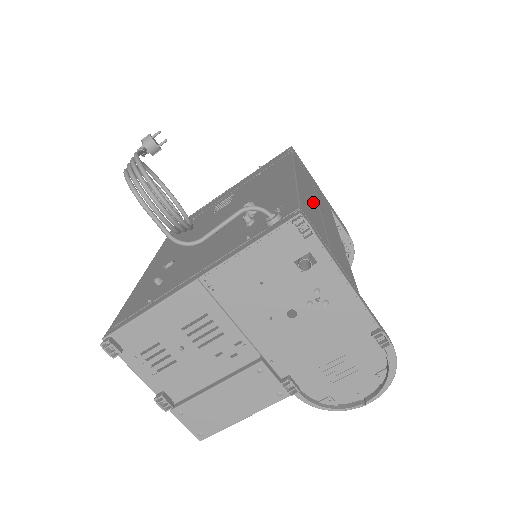
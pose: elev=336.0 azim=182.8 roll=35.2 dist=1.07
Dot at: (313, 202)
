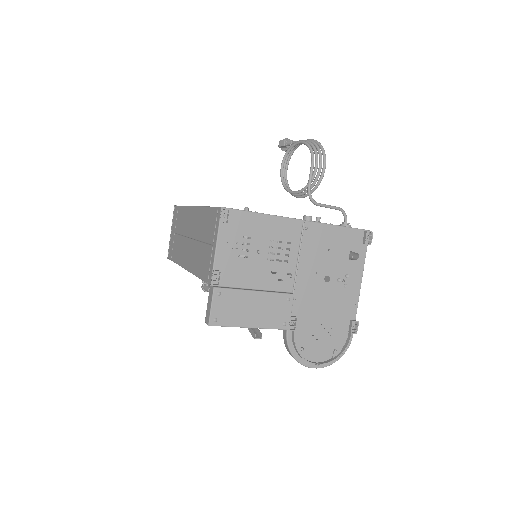
Dot at: occluded
